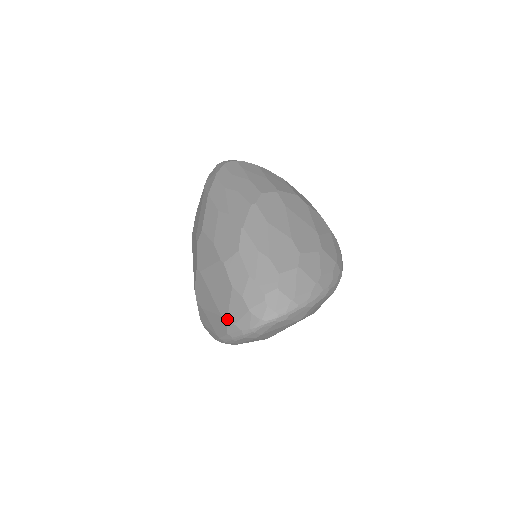
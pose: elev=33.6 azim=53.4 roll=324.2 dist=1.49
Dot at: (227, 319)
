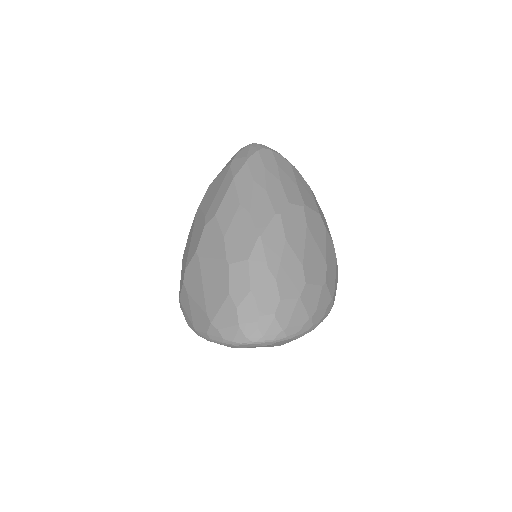
Dot at: (212, 321)
